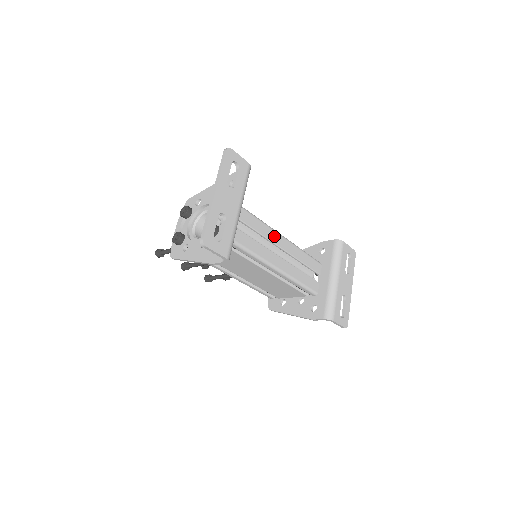
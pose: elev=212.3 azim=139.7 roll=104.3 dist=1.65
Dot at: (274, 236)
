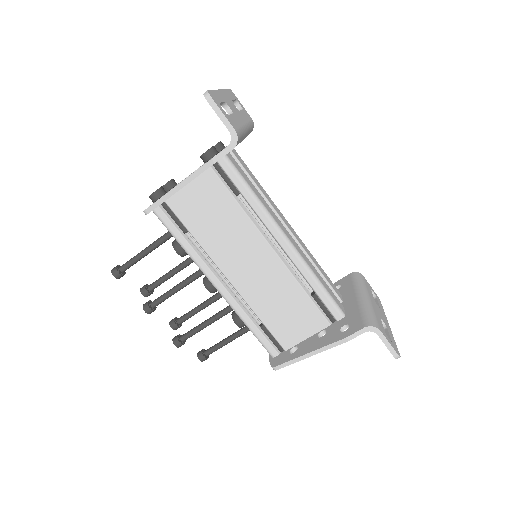
Dot at: (281, 216)
